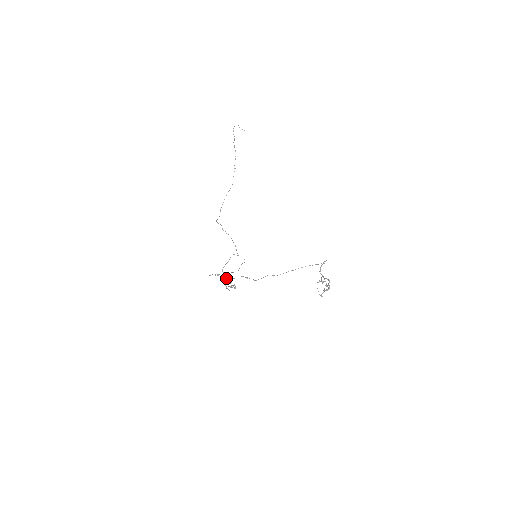
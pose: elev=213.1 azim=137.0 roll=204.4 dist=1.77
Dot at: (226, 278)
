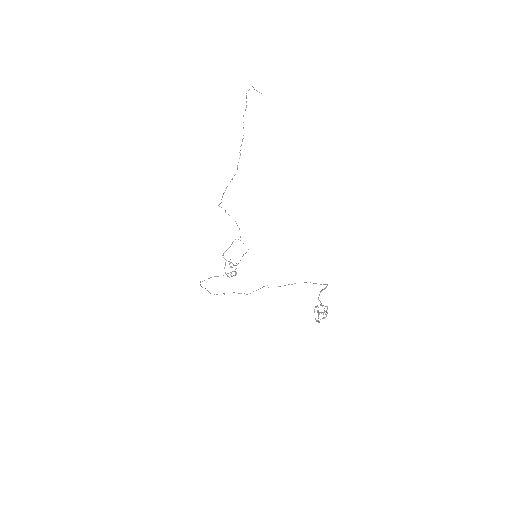
Dot at: occluded
